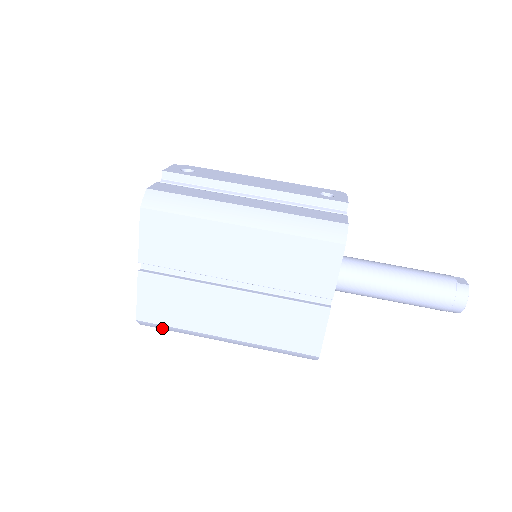
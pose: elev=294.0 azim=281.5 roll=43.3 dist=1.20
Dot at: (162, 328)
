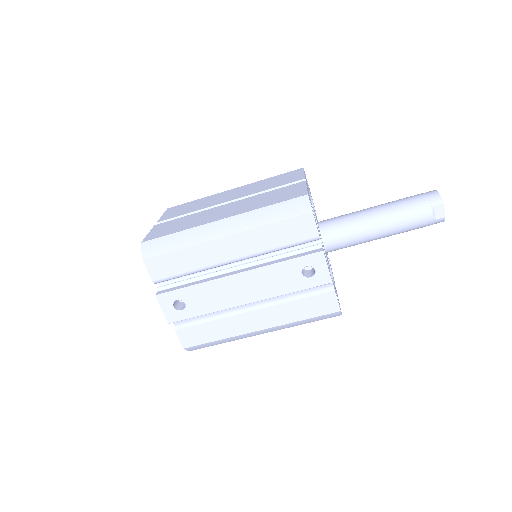
Dot at: occluded
